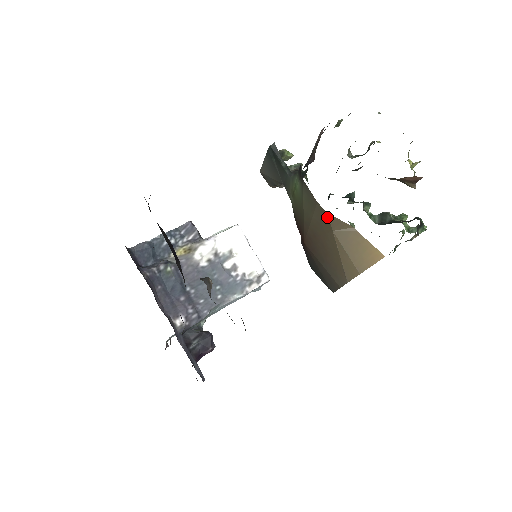
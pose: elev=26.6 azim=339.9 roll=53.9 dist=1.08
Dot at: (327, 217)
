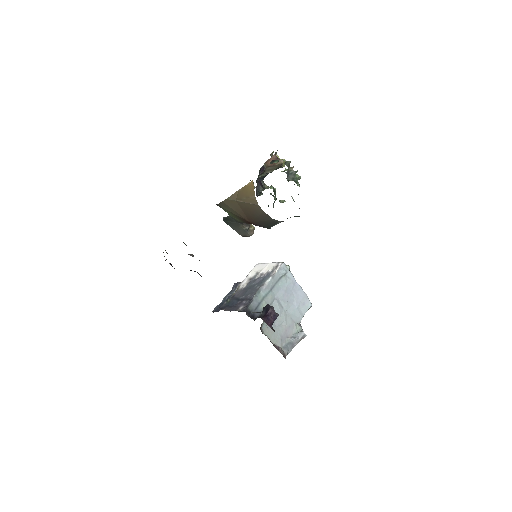
Dot at: (229, 200)
